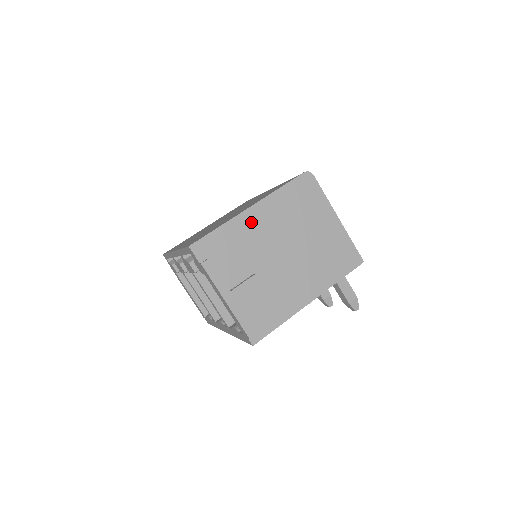
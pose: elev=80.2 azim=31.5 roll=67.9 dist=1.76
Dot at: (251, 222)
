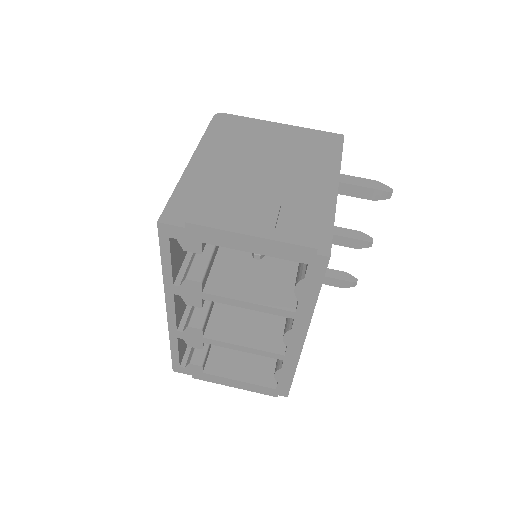
Dot at: (203, 169)
